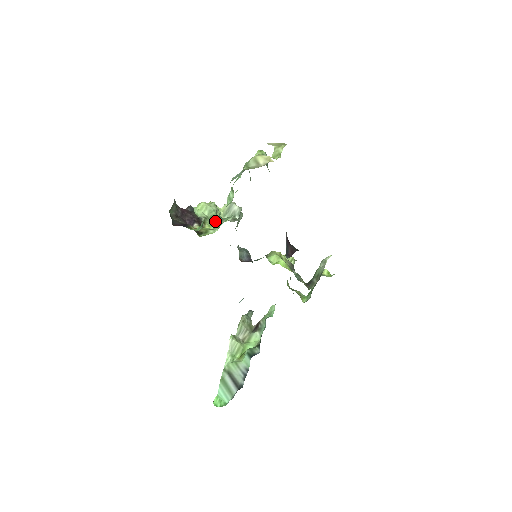
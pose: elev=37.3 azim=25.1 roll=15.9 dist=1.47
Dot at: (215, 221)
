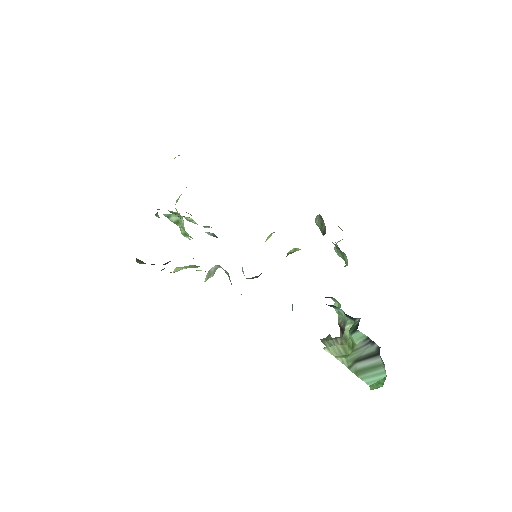
Dot at: (196, 267)
